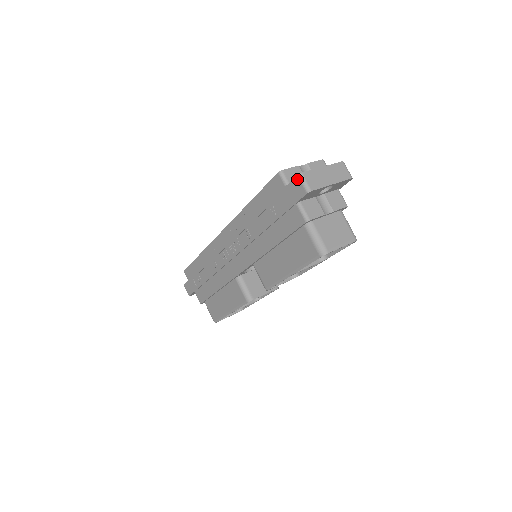
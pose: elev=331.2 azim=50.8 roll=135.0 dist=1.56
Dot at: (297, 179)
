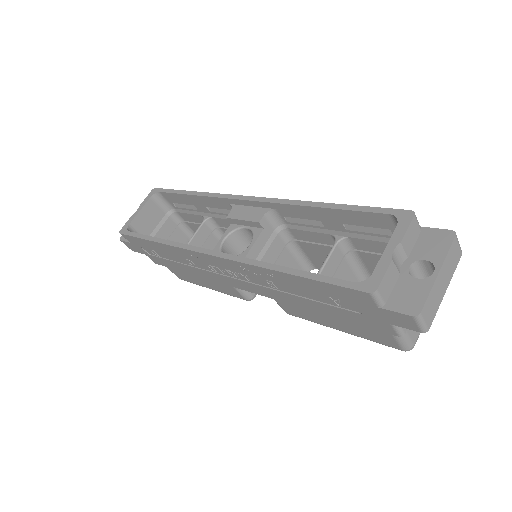
Dot at: (410, 318)
